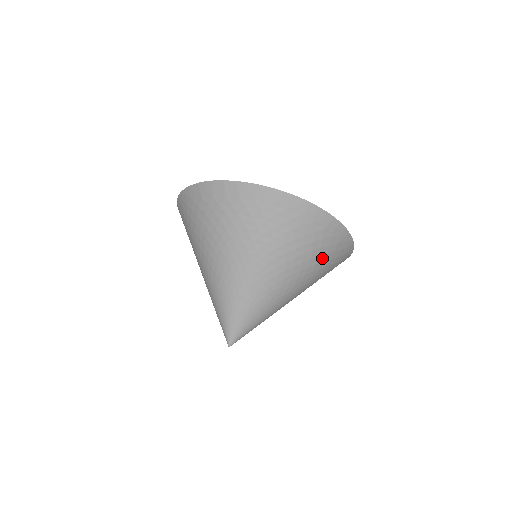
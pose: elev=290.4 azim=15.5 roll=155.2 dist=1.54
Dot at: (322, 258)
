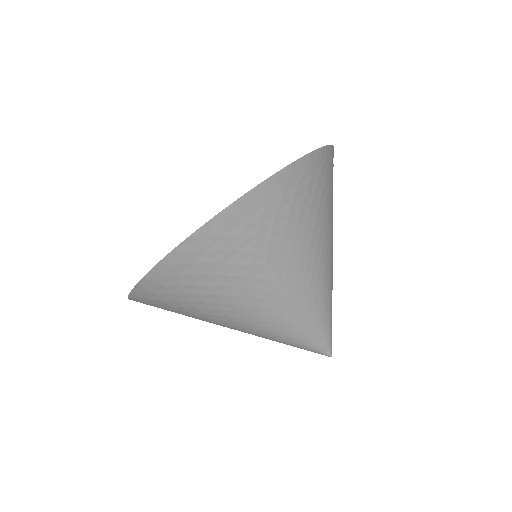
Dot at: occluded
